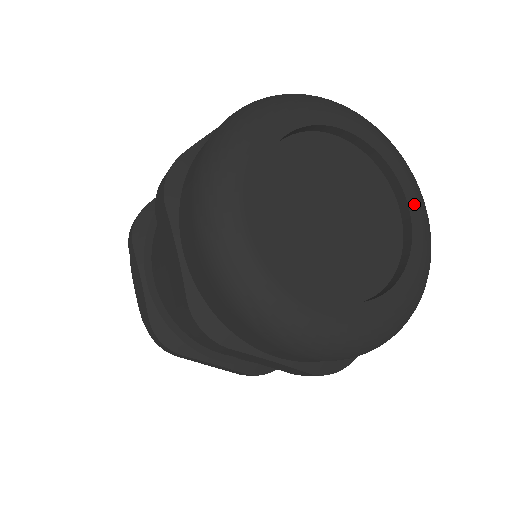
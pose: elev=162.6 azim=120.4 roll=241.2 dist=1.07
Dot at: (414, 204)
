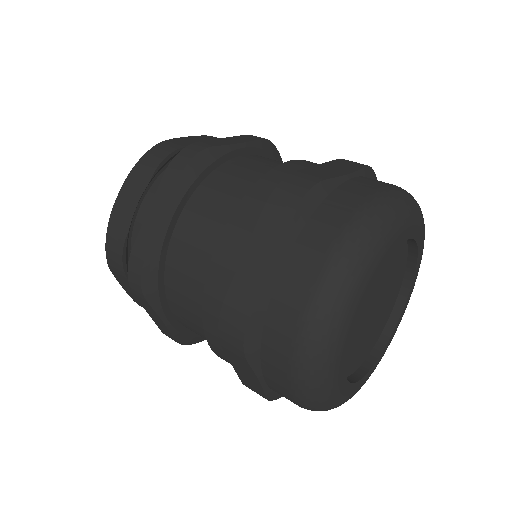
Dot at: (420, 254)
